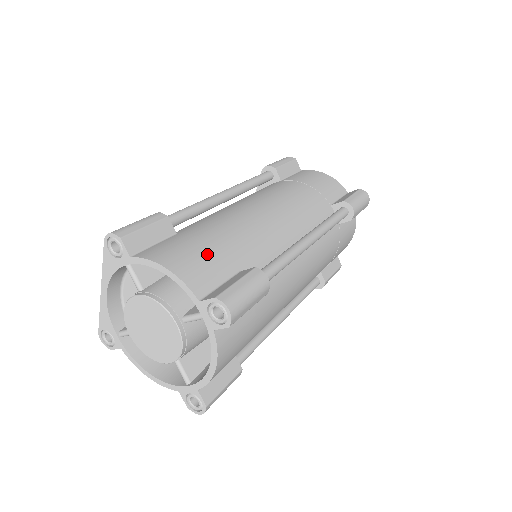
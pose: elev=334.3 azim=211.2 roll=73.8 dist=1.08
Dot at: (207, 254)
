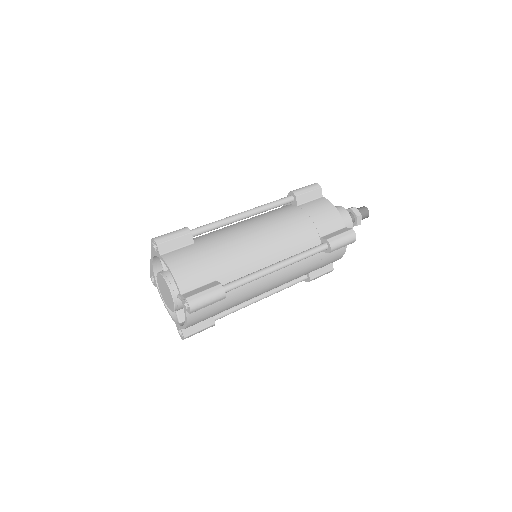
Dot at: (199, 267)
